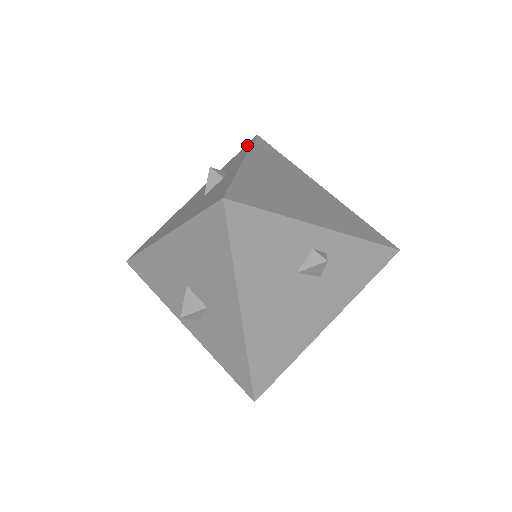
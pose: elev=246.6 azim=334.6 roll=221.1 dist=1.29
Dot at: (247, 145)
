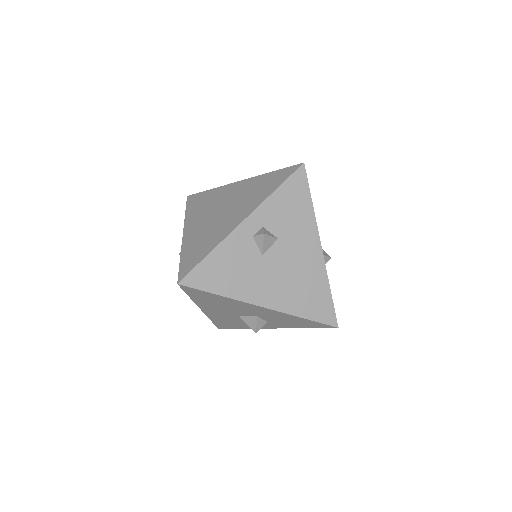
Dot at: occluded
